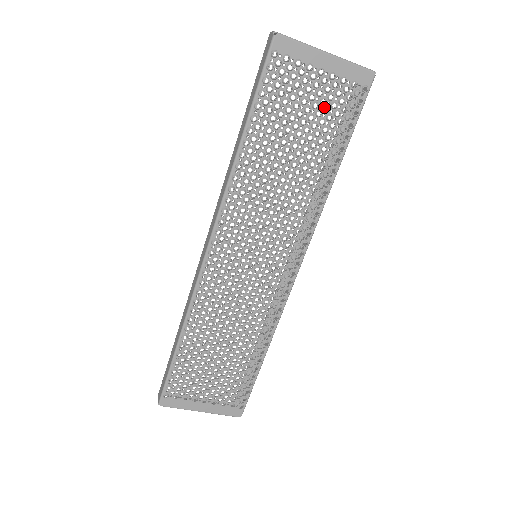
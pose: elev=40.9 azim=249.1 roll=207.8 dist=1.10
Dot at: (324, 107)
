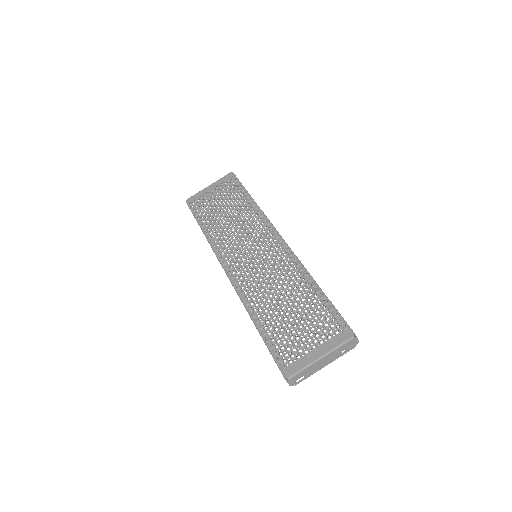
Dot at: (223, 194)
